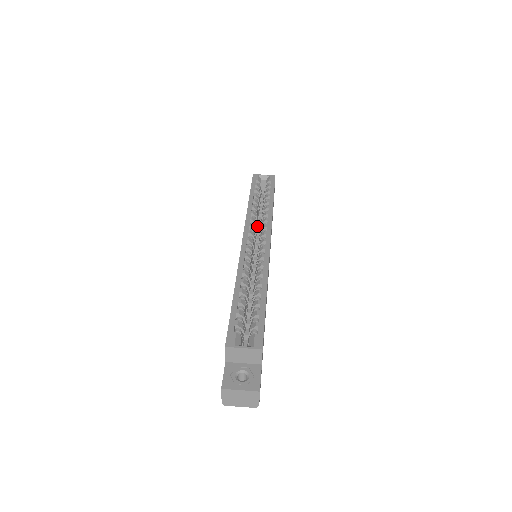
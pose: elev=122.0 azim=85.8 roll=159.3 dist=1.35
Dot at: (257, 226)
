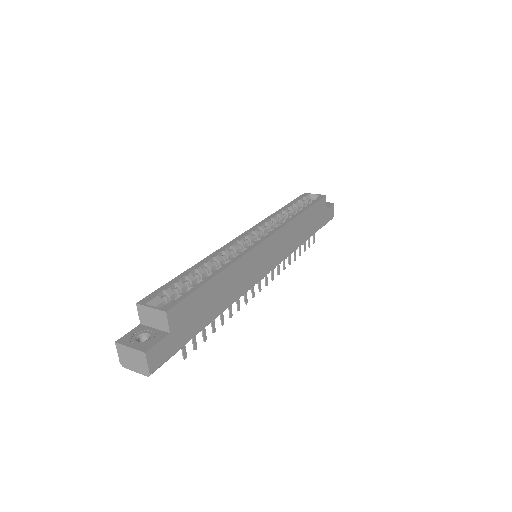
Dot at: occluded
